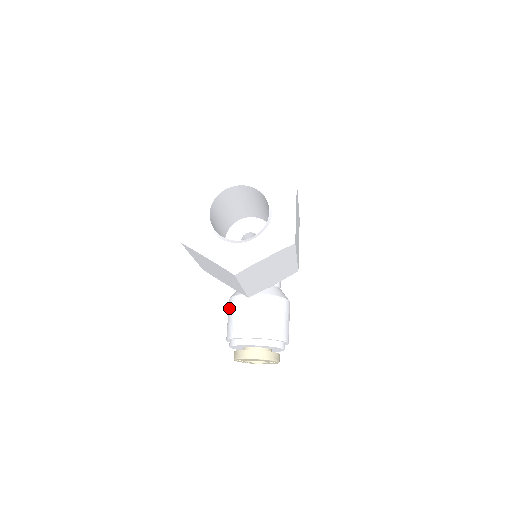
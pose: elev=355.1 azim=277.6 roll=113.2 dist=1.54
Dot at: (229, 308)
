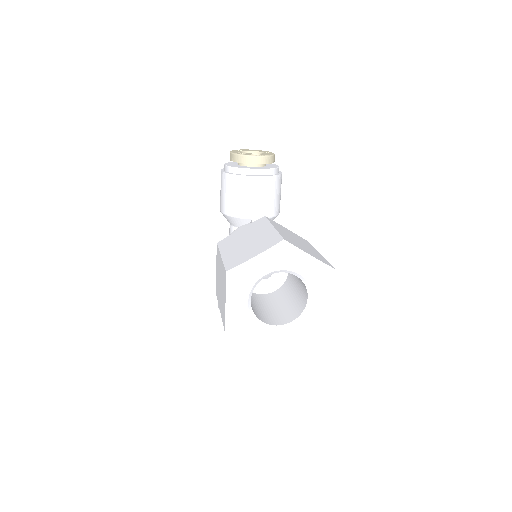
Dot at: occluded
